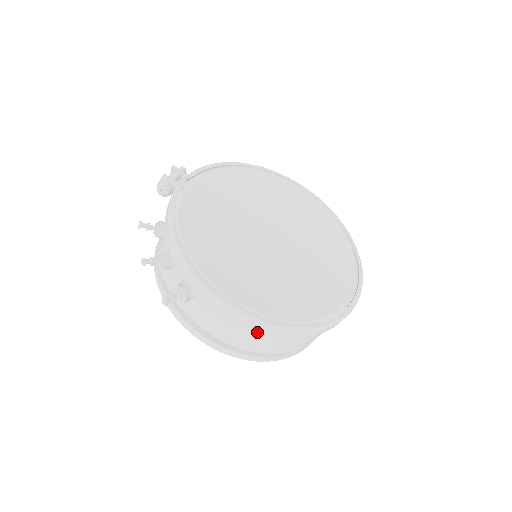
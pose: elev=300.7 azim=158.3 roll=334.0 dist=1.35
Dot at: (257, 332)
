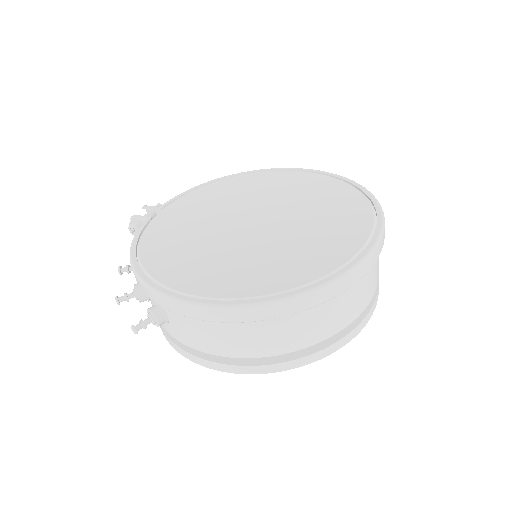
Dot at: (240, 326)
